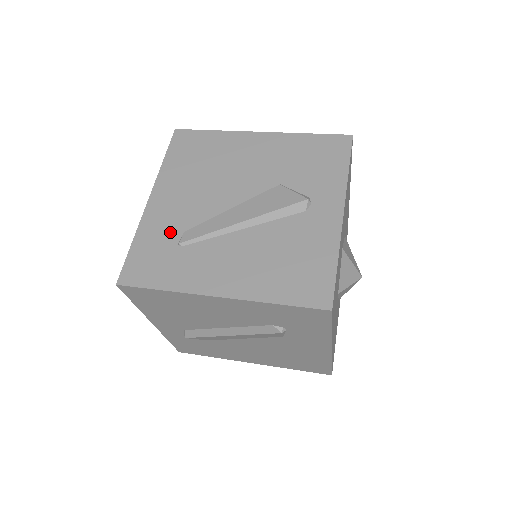
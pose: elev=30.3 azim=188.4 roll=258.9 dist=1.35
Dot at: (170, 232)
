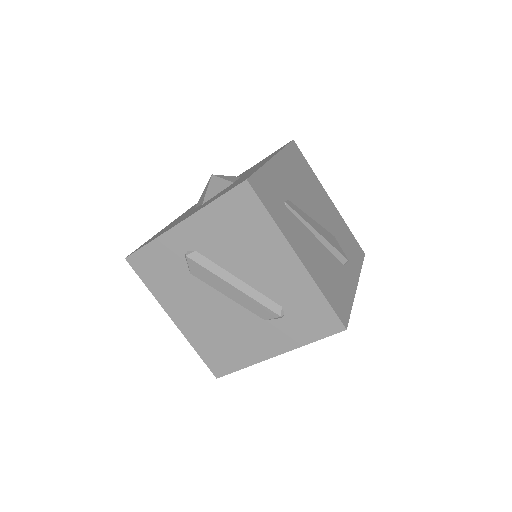
Dot at: (282, 190)
